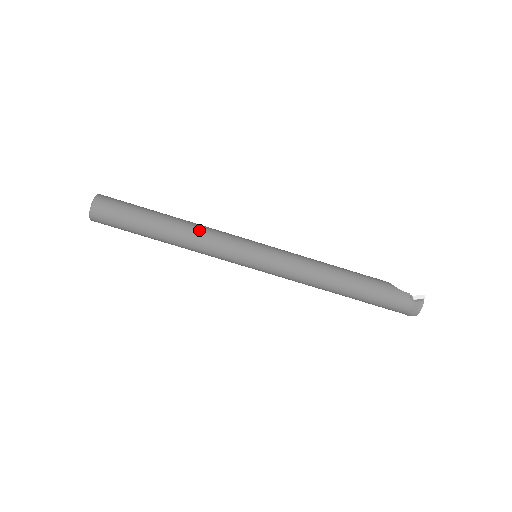
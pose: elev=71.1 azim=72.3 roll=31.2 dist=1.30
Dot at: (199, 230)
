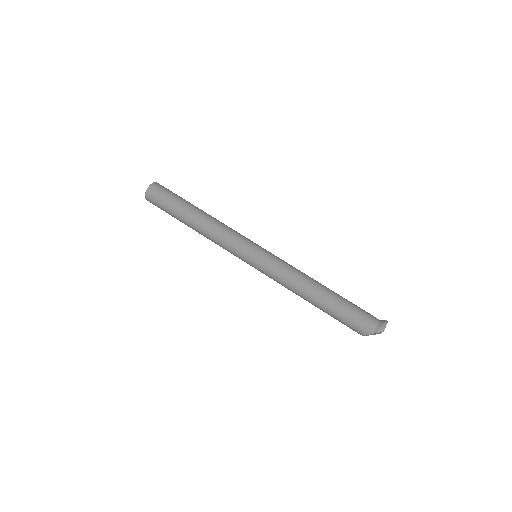
Dot at: occluded
